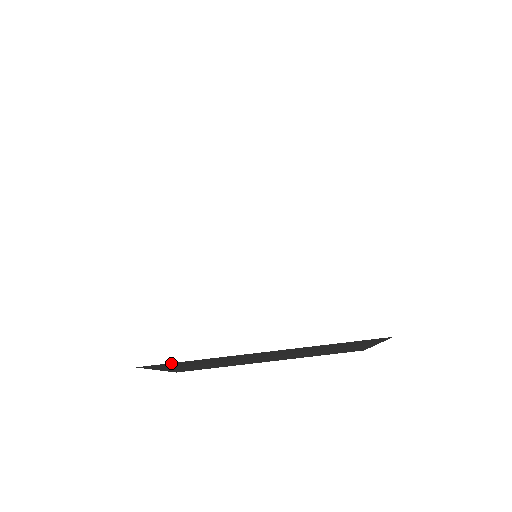
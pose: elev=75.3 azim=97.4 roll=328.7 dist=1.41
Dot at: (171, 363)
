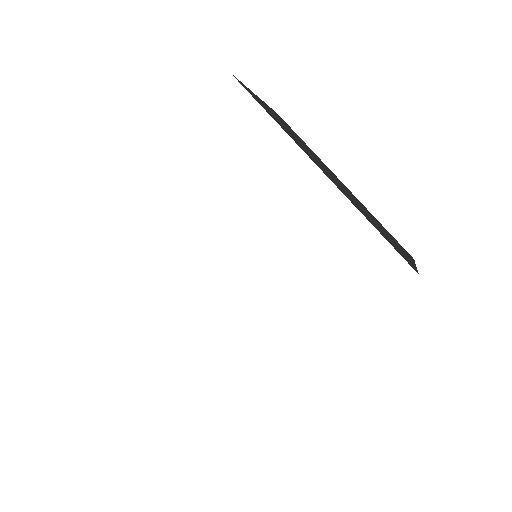
Dot at: occluded
